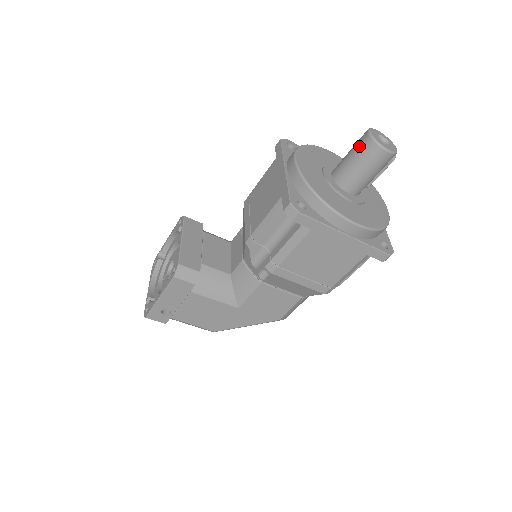
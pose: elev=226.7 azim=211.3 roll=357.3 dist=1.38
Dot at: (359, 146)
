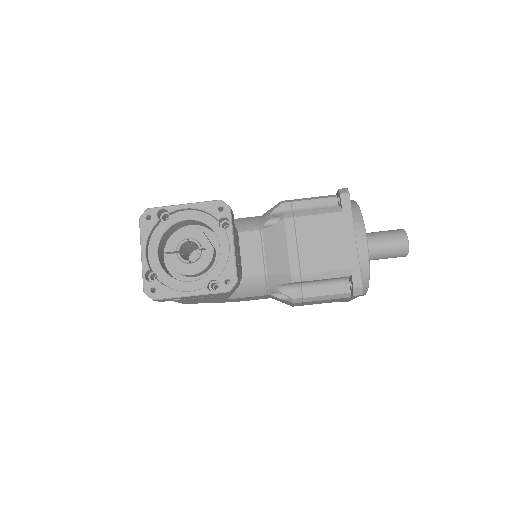
Dot at: (397, 244)
